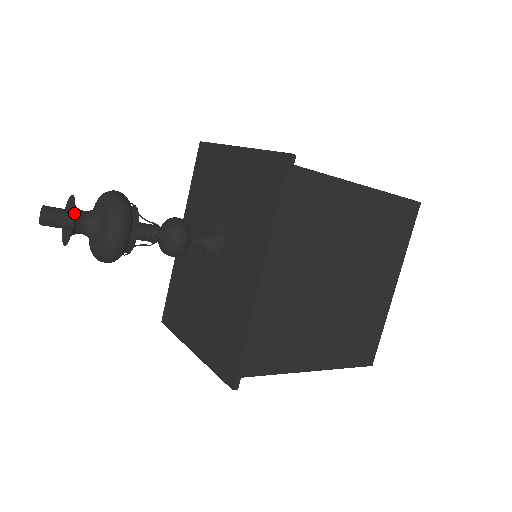
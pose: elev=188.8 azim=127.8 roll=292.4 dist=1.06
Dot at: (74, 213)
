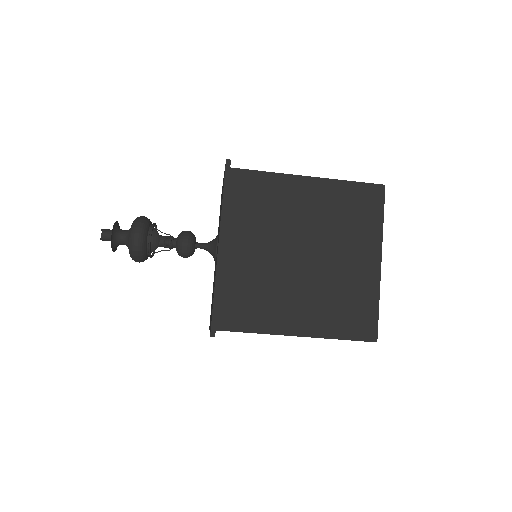
Dot at: occluded
